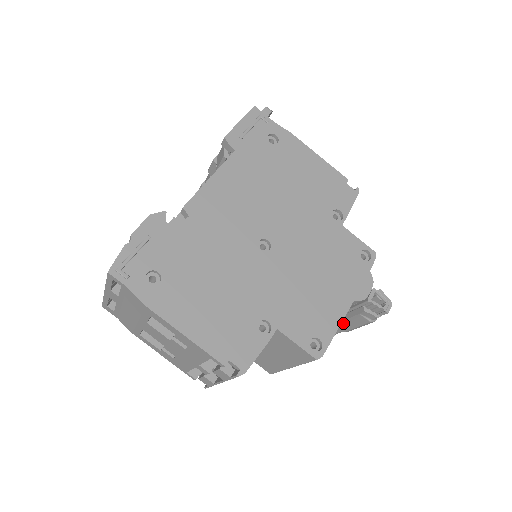
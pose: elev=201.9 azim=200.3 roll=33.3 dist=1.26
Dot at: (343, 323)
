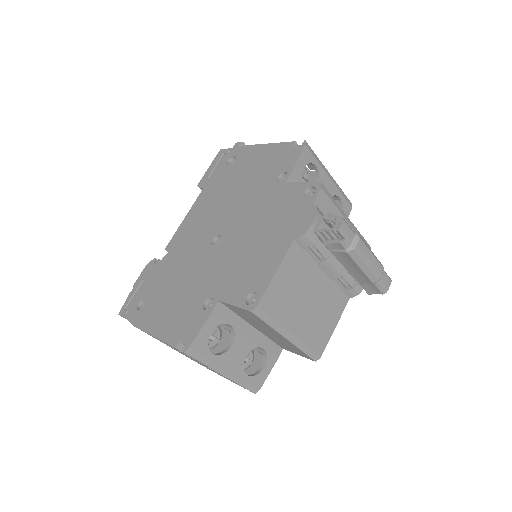
Dot at: (352, 272)
